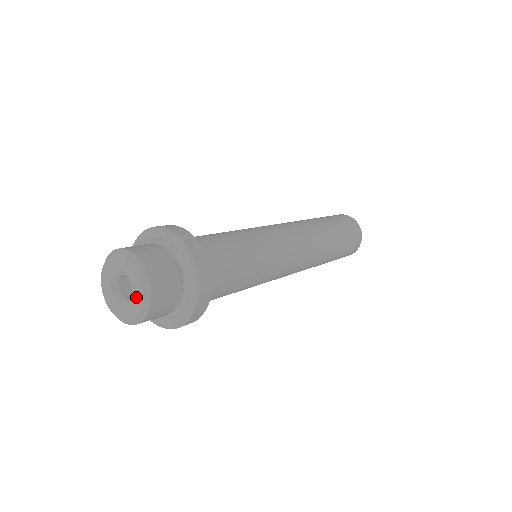
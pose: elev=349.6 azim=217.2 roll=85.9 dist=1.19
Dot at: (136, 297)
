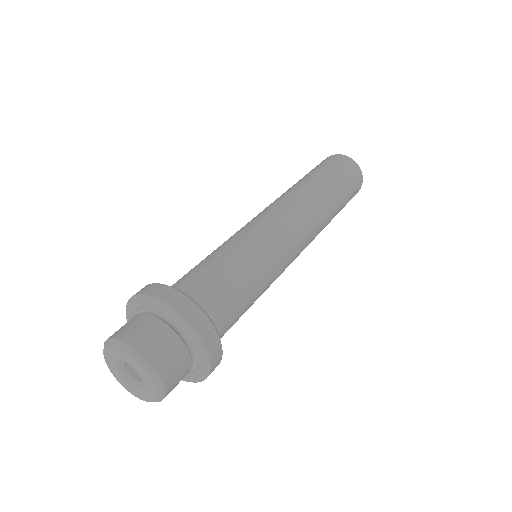
Dot at: (147, 392)
